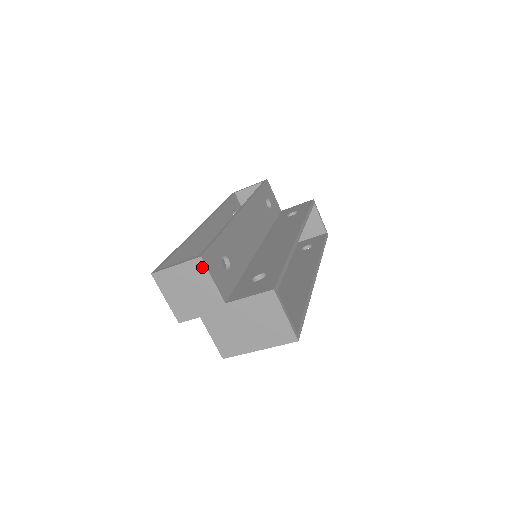
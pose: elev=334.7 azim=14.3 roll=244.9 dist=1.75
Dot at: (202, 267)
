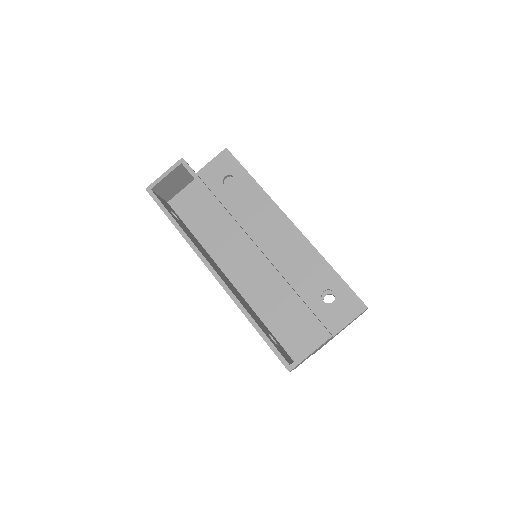
Dot at: occluded
